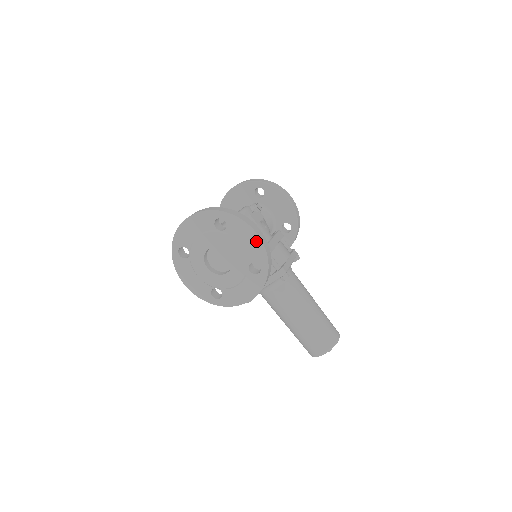
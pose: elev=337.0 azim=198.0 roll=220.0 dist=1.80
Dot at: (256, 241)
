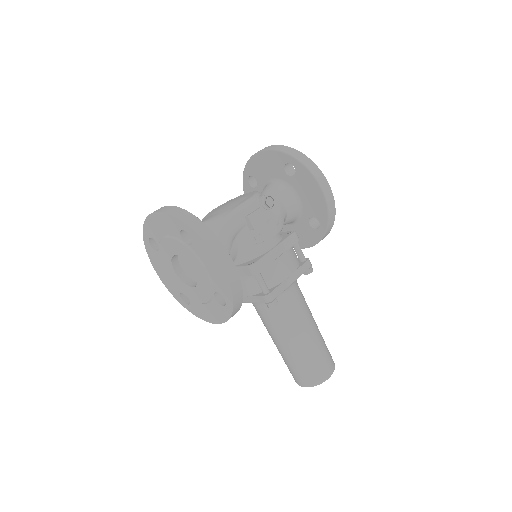
Dot at: (221, 275)
